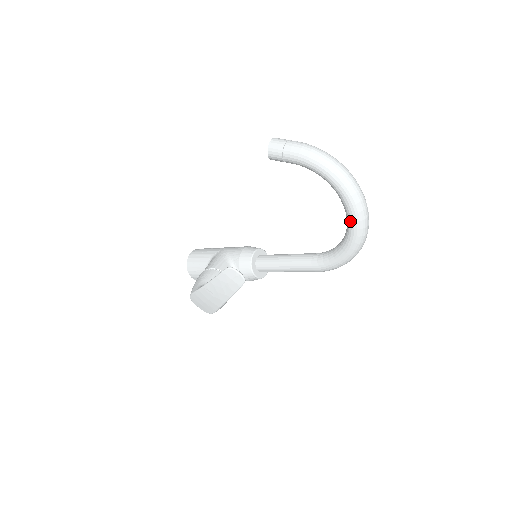
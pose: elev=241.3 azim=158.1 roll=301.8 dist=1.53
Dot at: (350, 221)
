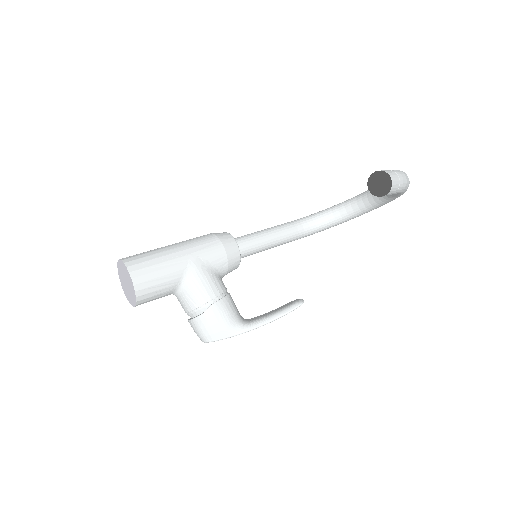
Dot at: (370, 210)
